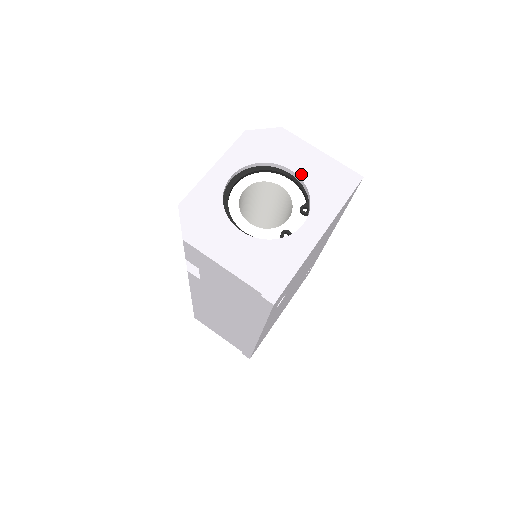
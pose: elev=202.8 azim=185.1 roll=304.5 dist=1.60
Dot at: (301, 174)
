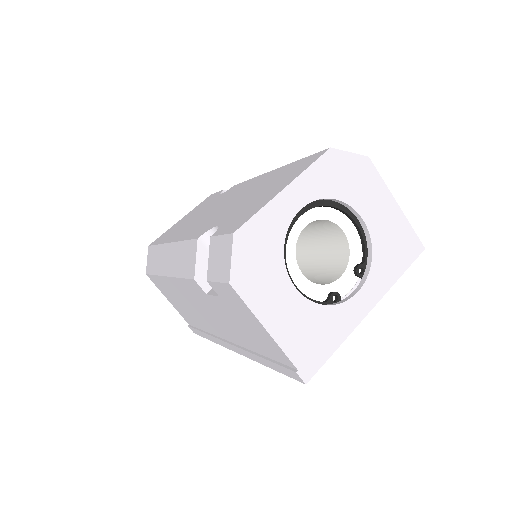
Dot at: (371, 228)
